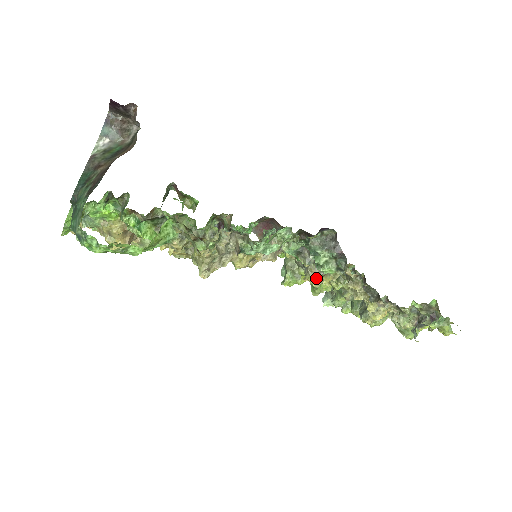
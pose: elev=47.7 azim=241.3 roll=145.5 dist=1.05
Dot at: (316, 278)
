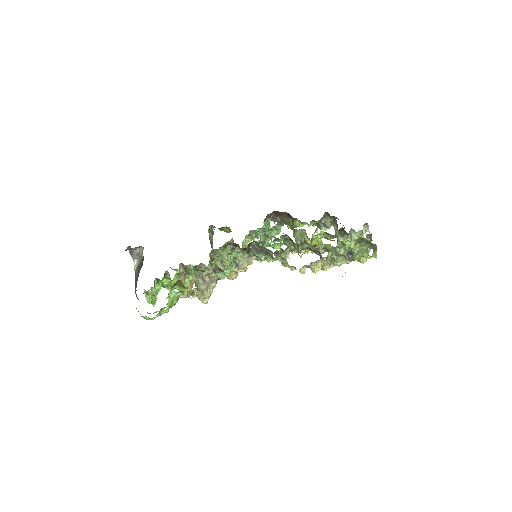
Dot at: occluded
